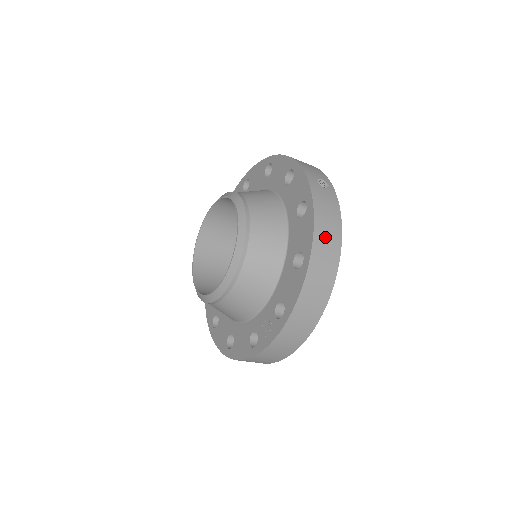
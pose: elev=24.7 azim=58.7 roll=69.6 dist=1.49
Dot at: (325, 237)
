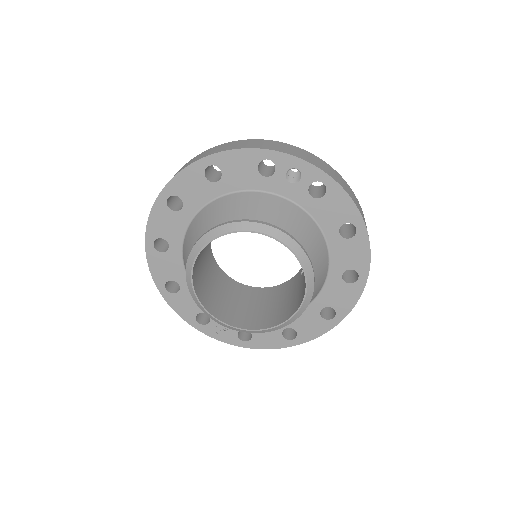
Dot at: occluded
